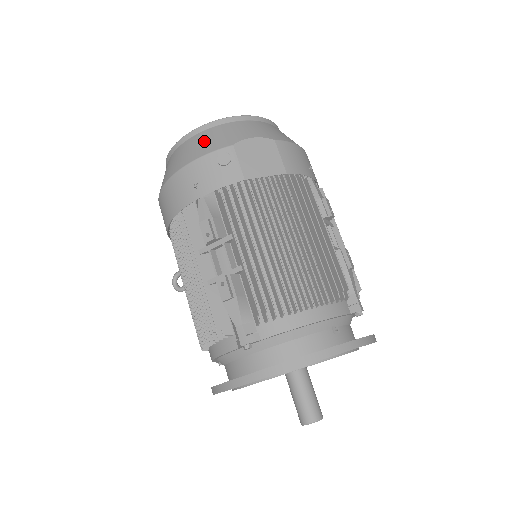
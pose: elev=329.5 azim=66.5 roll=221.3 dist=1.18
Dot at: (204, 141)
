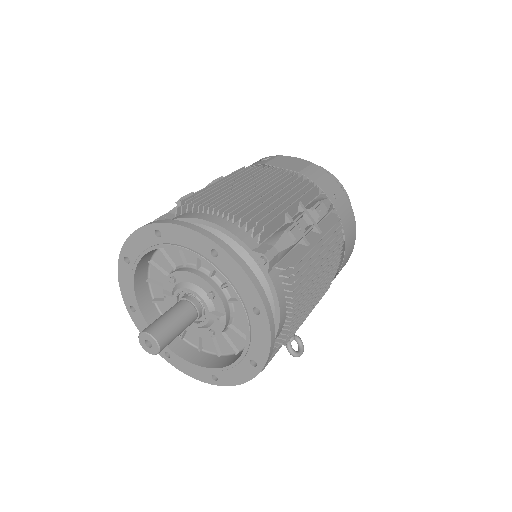
Dot at: occluded
